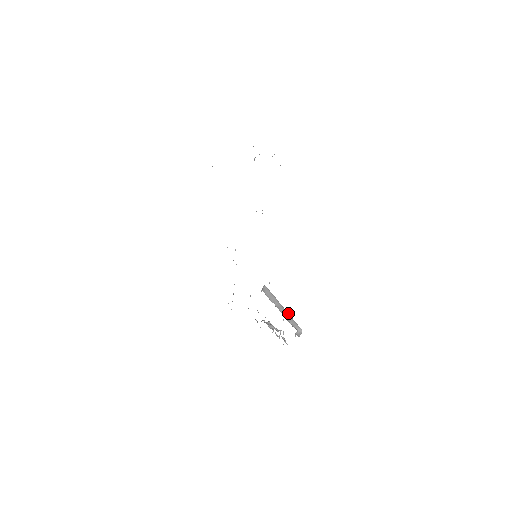
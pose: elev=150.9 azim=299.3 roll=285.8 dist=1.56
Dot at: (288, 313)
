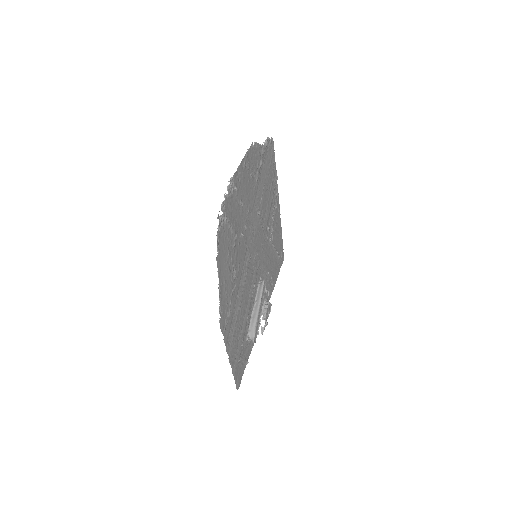
Dot at: (256, 320)
